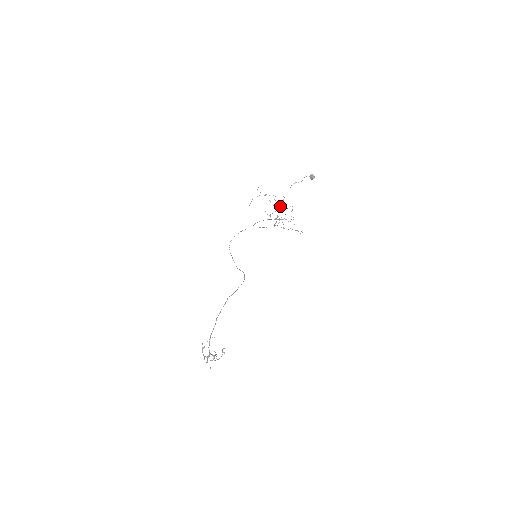
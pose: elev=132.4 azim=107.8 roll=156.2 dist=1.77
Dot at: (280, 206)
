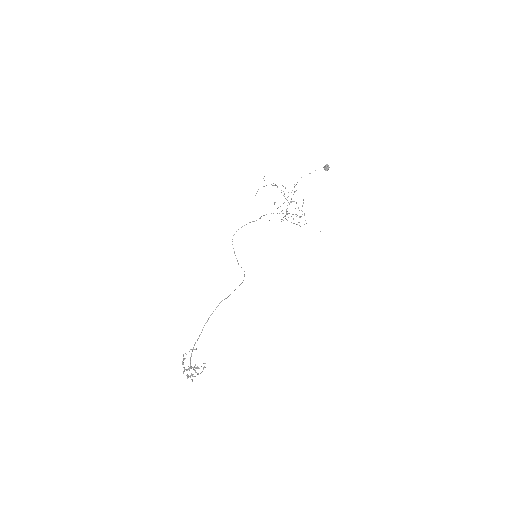
Dot at: occluded
